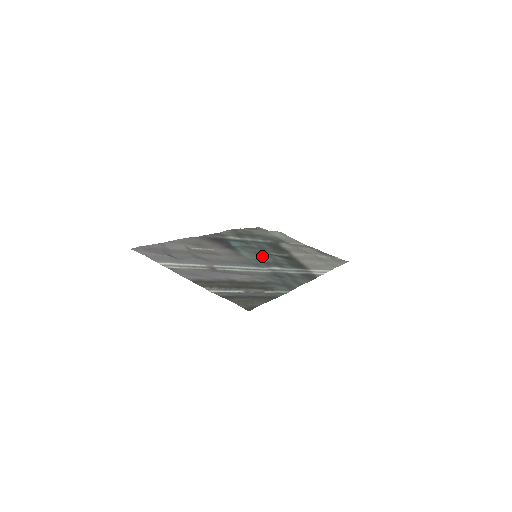
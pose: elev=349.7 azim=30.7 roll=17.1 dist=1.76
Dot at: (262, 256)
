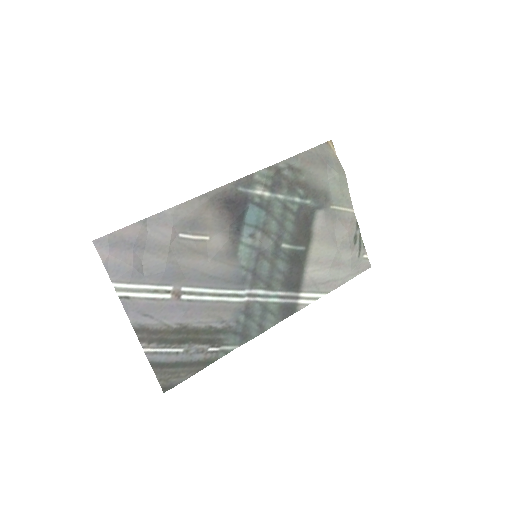
Dot at: (262, 260)
